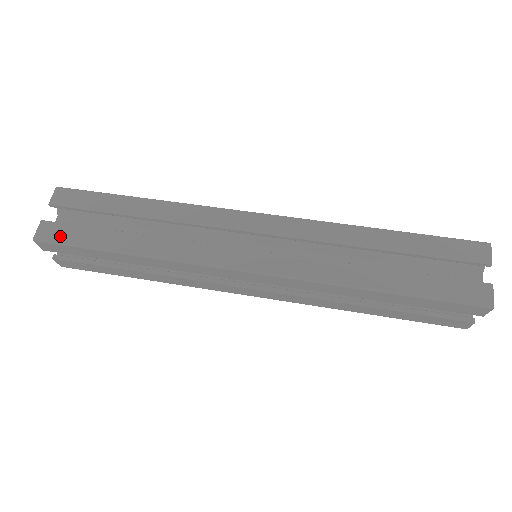
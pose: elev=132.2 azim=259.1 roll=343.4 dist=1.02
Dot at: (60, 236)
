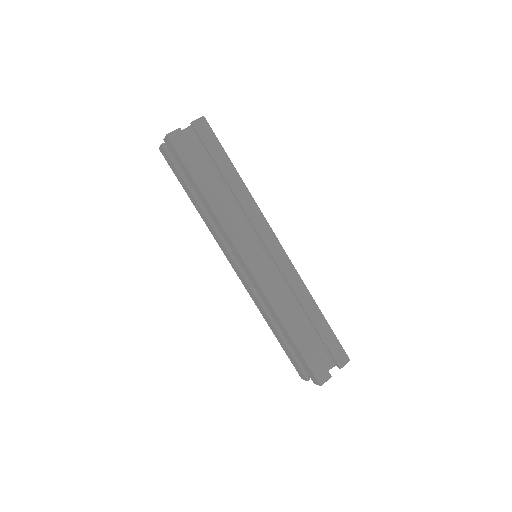
Dot at: (169, 162)
